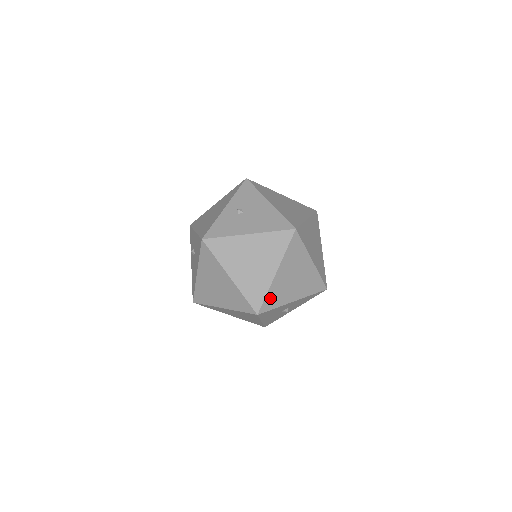
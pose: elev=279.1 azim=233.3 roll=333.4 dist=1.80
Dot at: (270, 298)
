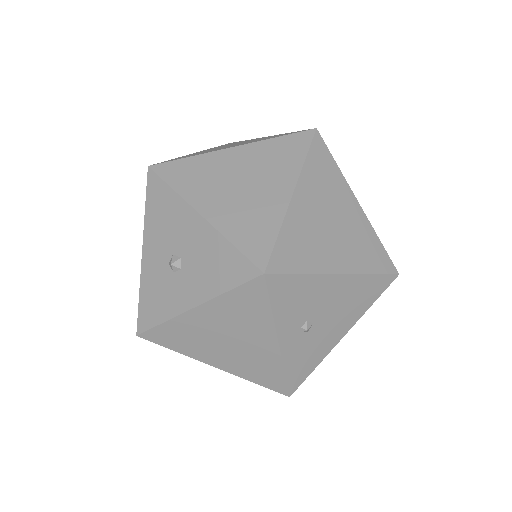
Dot at: occluded
